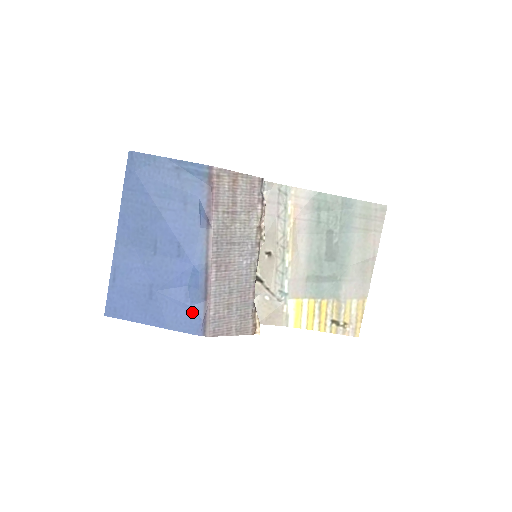
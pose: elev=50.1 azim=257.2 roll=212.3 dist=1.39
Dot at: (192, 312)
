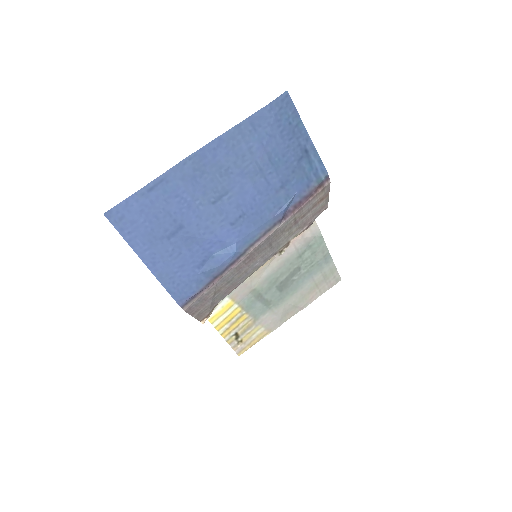
Dot at: (193, 280)
